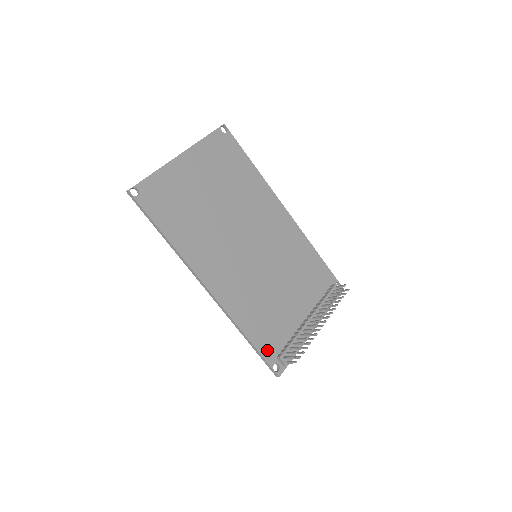
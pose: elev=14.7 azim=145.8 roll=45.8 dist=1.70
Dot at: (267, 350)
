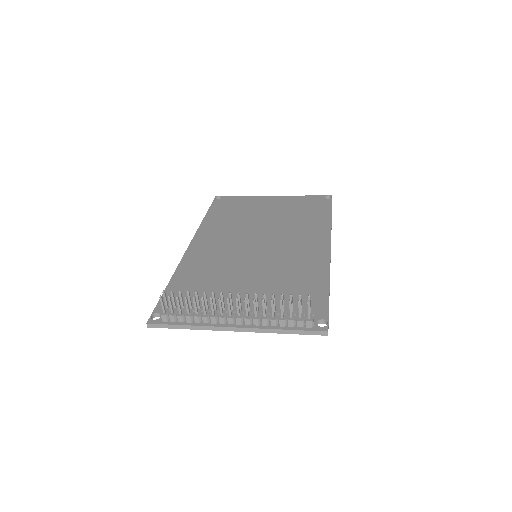
Dot at: occluded
